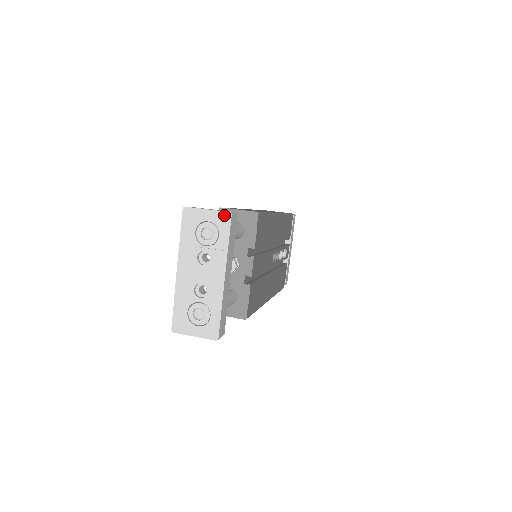
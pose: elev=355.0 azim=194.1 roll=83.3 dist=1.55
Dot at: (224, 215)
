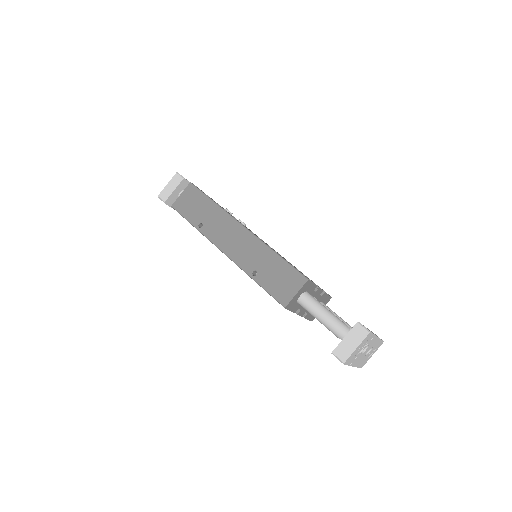
Dot at: (367, 337)
